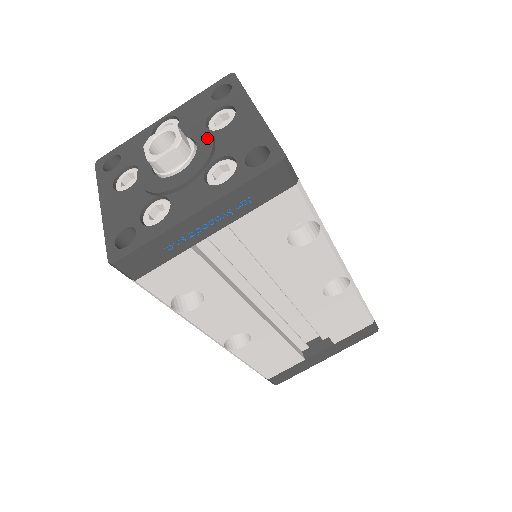
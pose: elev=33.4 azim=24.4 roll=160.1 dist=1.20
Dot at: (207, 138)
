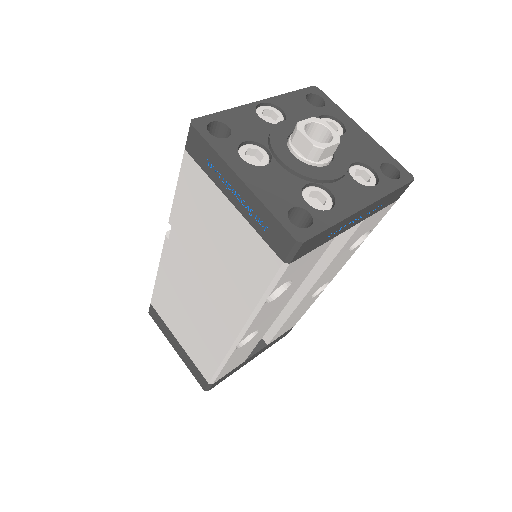
Dot at: occluded
